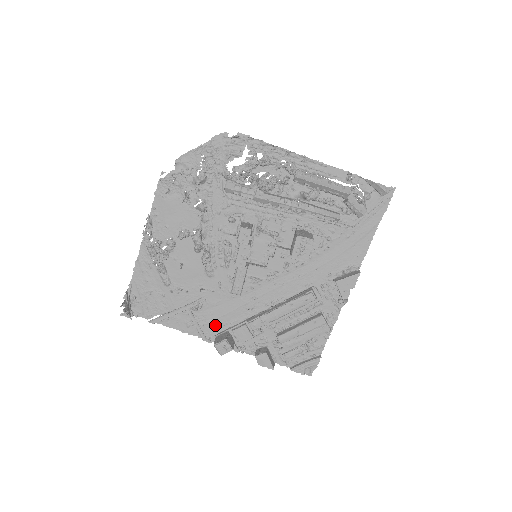
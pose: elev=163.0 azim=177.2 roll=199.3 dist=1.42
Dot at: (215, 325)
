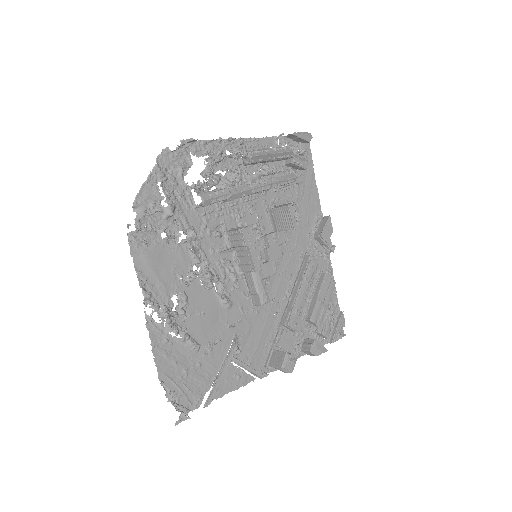
Dot at: (259, 355)
